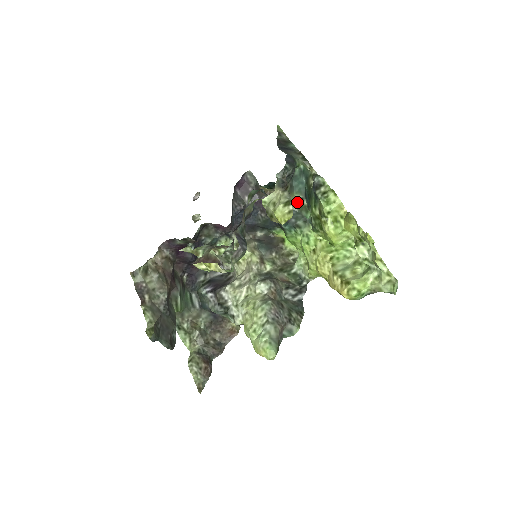
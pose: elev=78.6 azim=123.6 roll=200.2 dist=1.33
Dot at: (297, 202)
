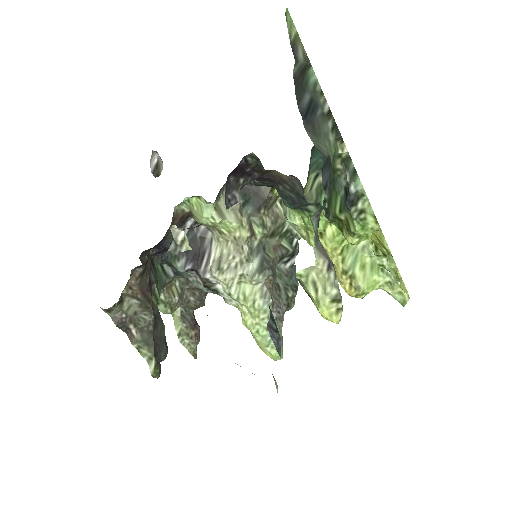
Dot at: (313, 186)
